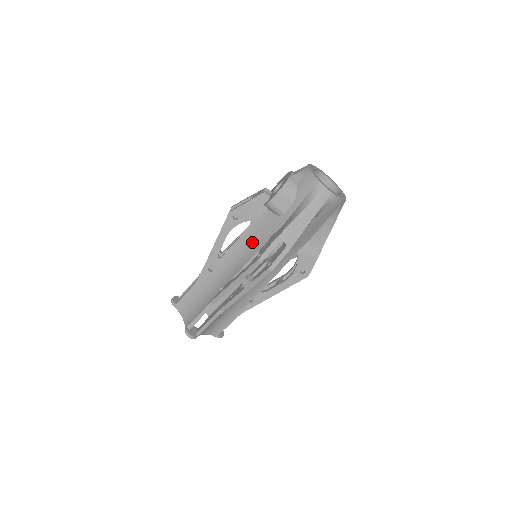
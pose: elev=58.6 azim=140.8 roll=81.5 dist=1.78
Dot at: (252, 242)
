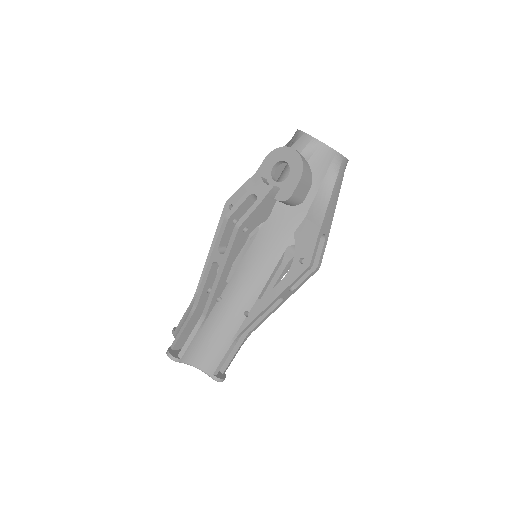
Dot at: (268, 247)
